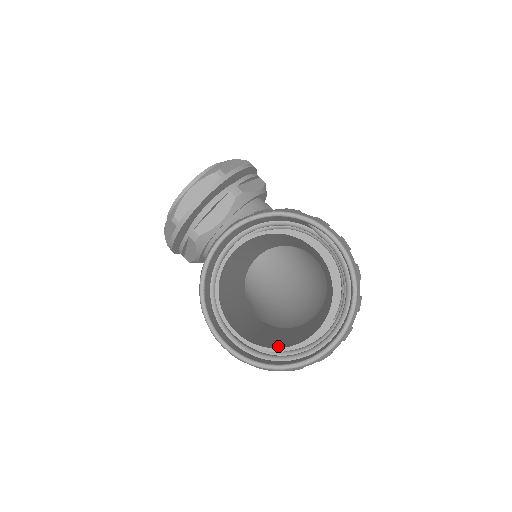
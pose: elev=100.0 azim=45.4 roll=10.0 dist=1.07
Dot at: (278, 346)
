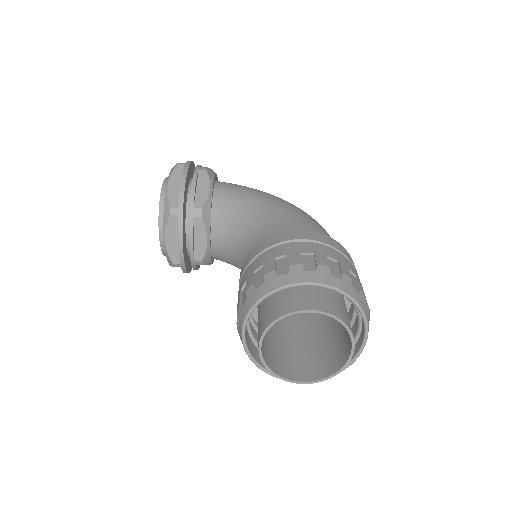
Dot at: (333, 367)
